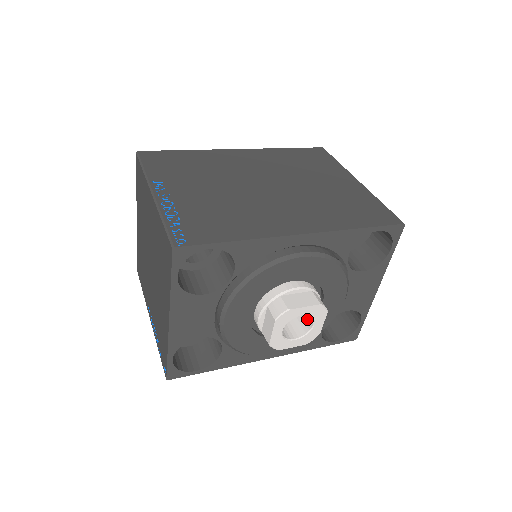
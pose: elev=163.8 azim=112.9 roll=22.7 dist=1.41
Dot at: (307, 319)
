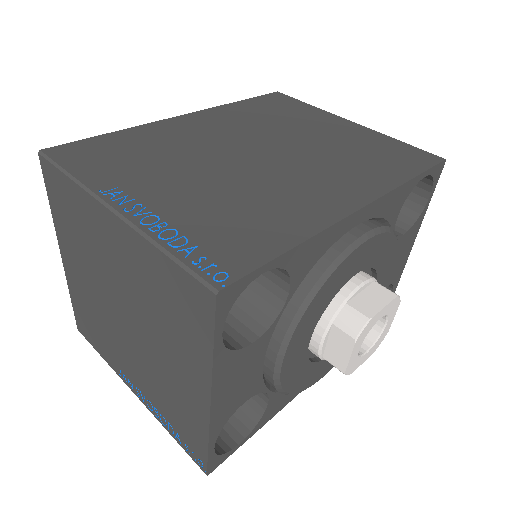
Dot at: occluded
